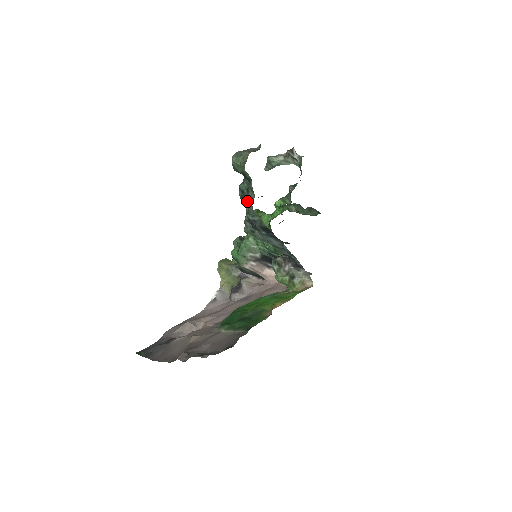
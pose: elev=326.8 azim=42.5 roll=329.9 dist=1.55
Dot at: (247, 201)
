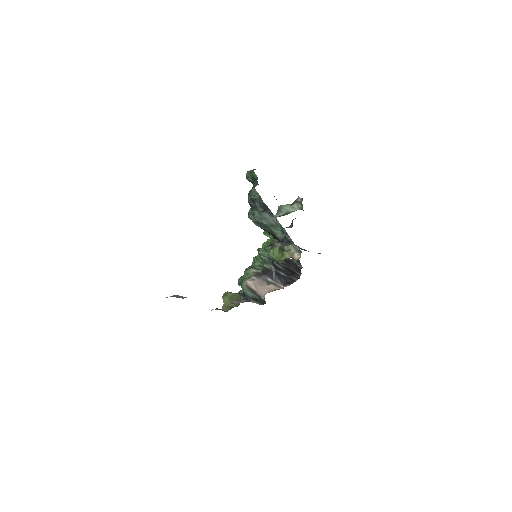
Dot at: occluded
